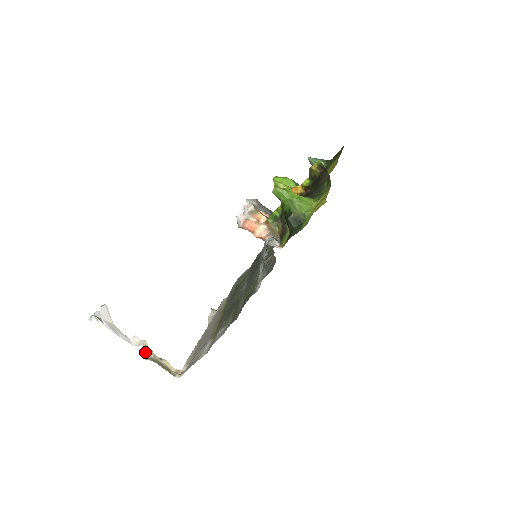
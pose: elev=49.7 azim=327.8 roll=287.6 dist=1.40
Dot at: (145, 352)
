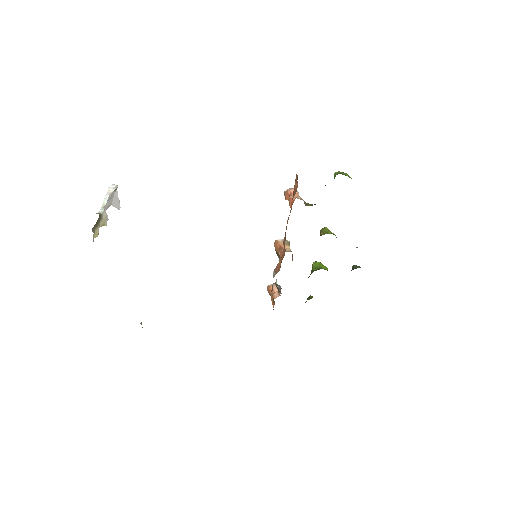
Dot at: (103, 214)
